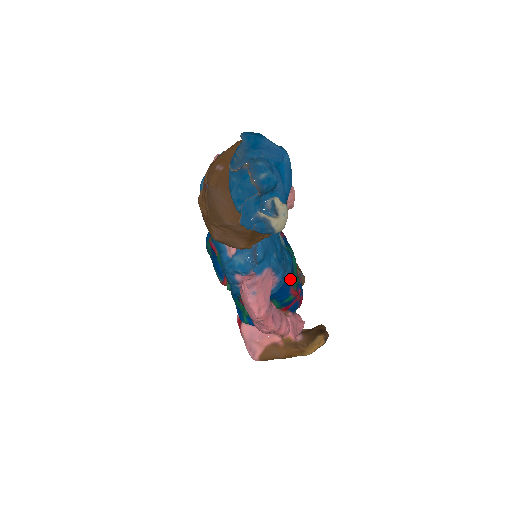
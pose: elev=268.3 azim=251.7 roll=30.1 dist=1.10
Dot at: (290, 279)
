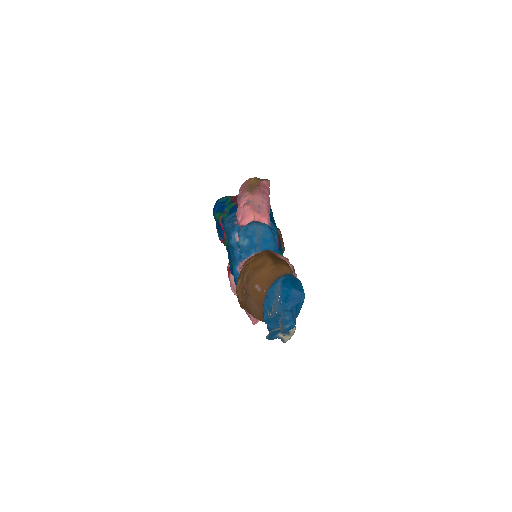
Dot at: occluded
